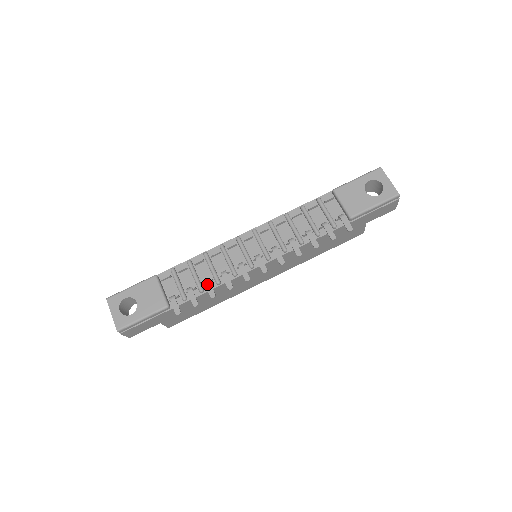
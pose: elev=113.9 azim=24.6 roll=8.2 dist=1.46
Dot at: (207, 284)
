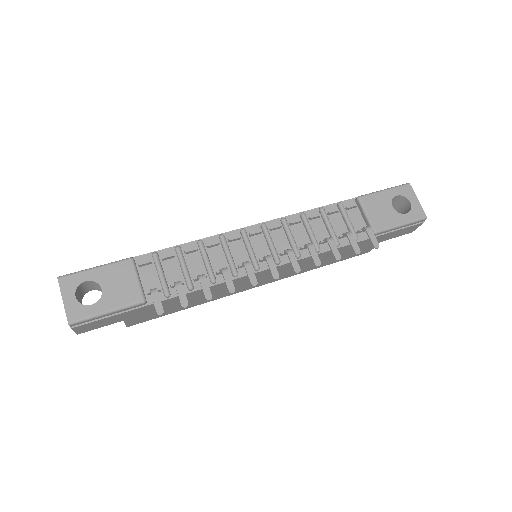
Dot at: (203, 281)
